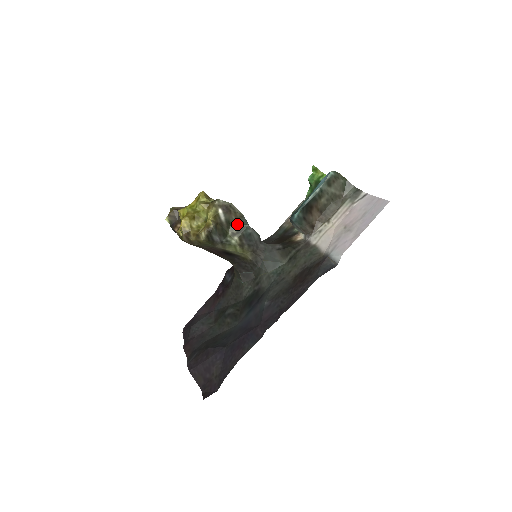
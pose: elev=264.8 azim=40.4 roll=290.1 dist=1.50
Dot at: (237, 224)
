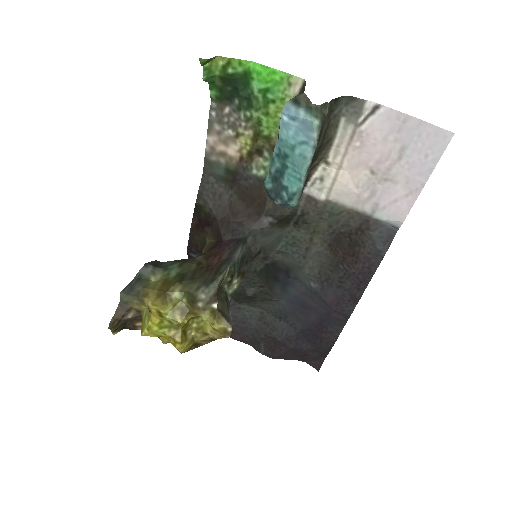
Dot at: occluded
